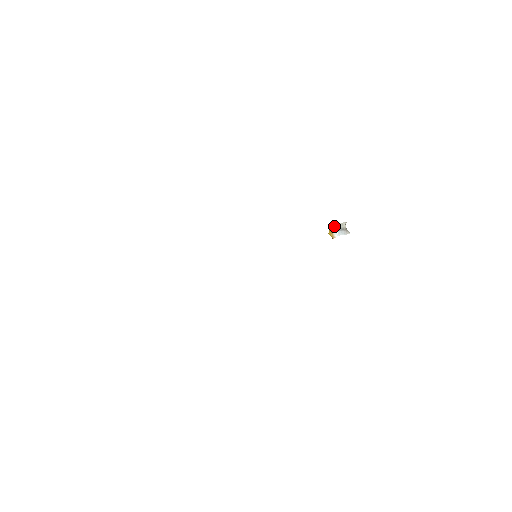
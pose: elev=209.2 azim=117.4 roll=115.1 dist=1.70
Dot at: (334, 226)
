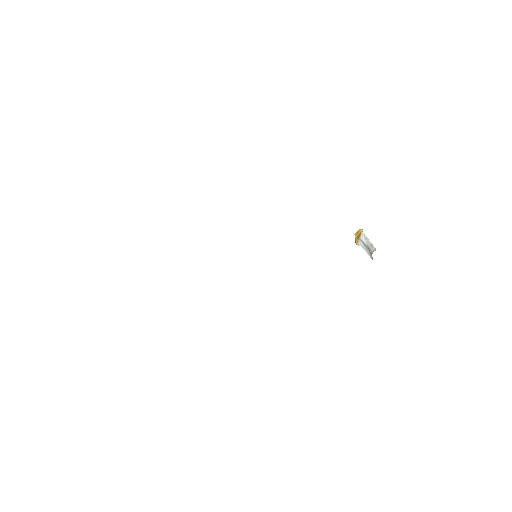
Dot at: (364, 236)
